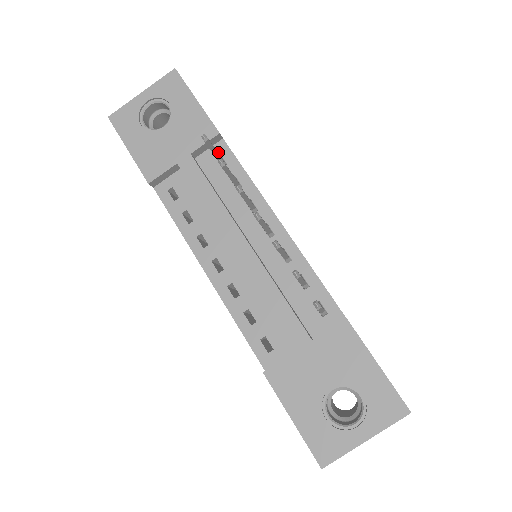
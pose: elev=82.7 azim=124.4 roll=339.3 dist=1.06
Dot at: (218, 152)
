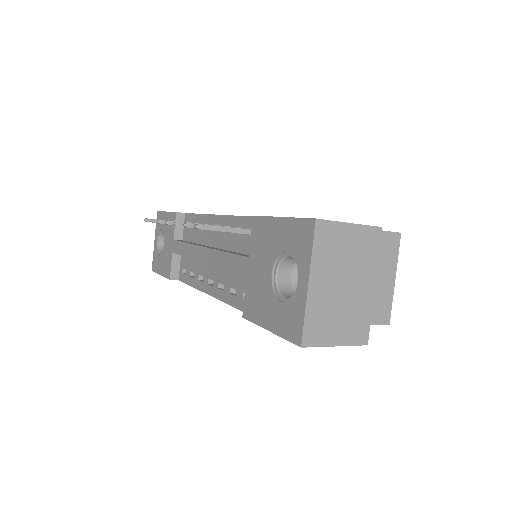
Dot at: occluded
